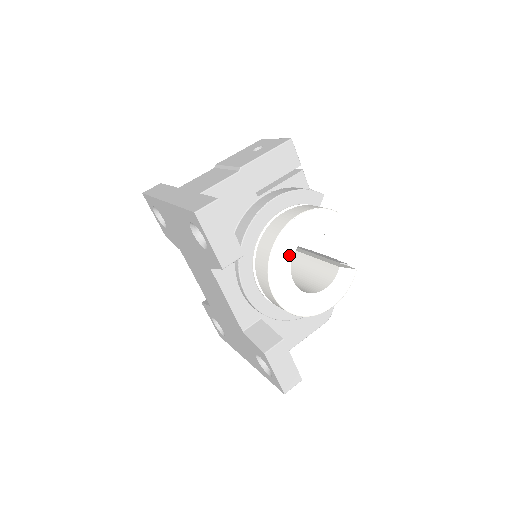
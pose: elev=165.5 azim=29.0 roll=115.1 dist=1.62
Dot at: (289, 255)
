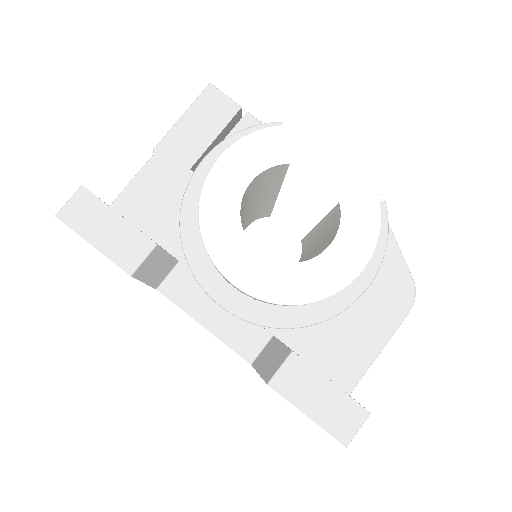
Dot at: (233, 217)
